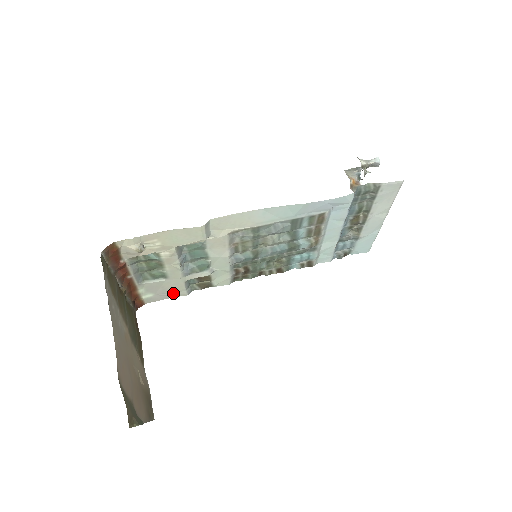
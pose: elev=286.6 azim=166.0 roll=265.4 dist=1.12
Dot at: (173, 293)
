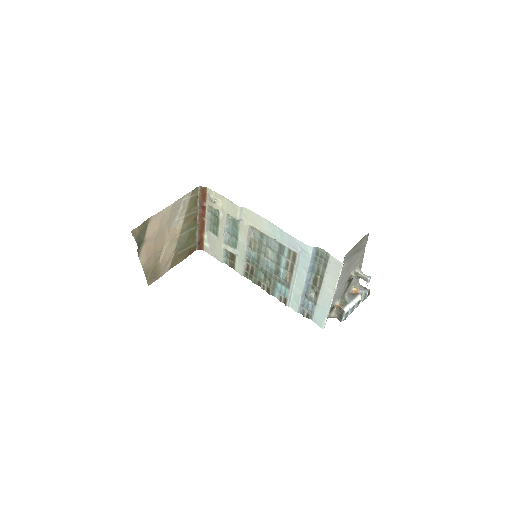
Dot at: (217, 254)
